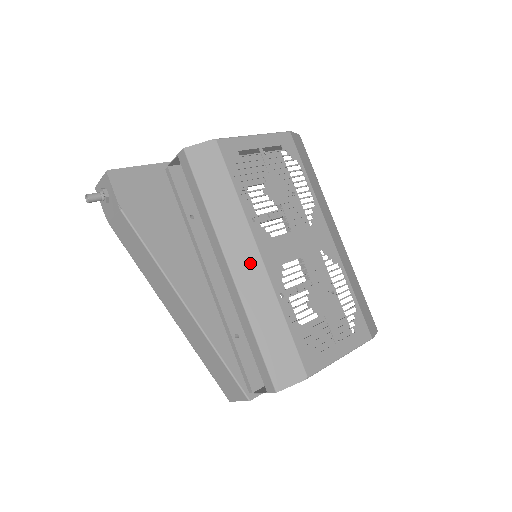
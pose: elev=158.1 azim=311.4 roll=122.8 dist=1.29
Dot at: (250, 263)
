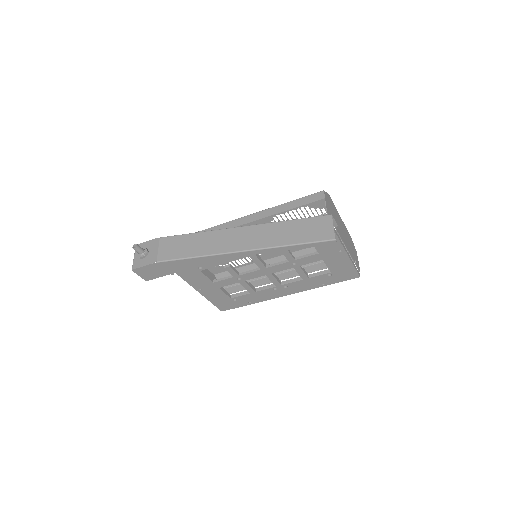
Dot at: occluded
